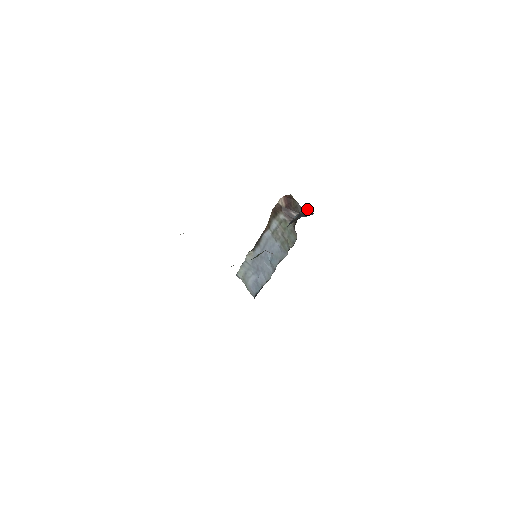
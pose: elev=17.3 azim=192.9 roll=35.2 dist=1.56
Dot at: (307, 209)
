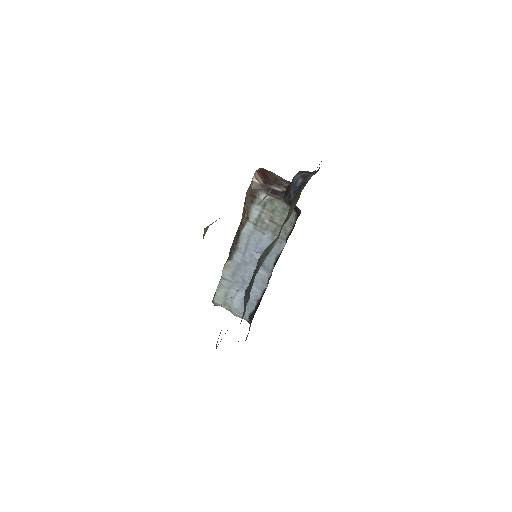
Dot at: (301, 171)
